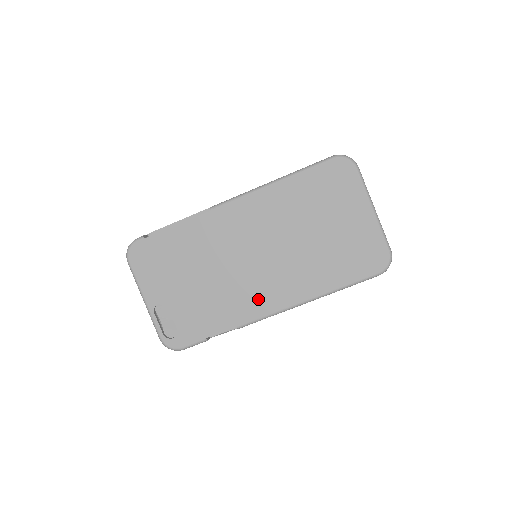
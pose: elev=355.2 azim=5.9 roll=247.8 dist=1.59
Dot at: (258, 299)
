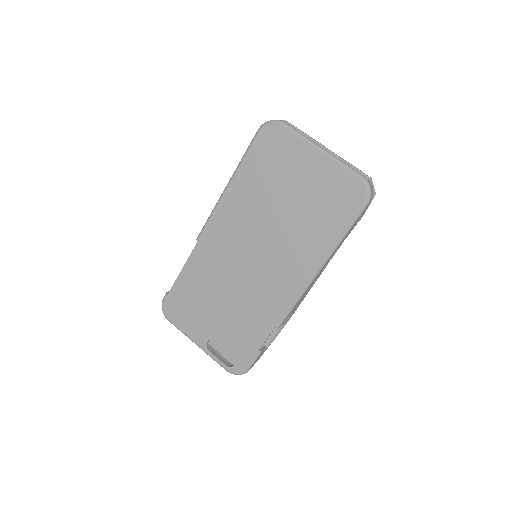
Dot at: (277, 293)
